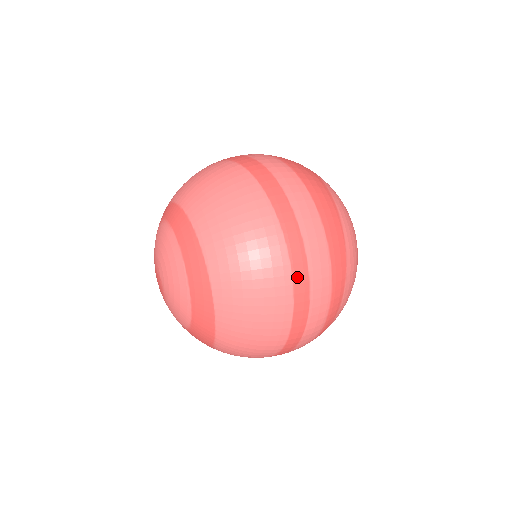
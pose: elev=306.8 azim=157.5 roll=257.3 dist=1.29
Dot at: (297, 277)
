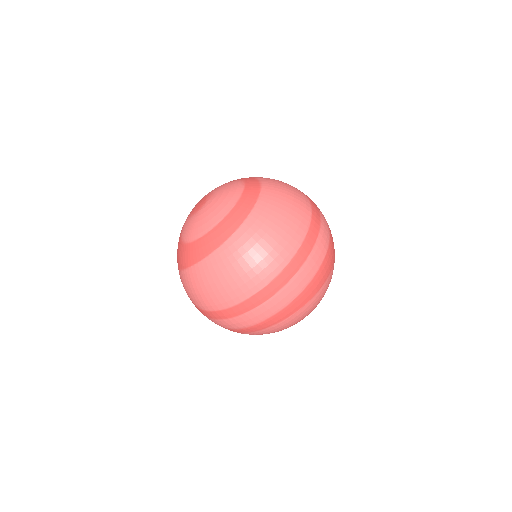
Dot at: (284, 274)
